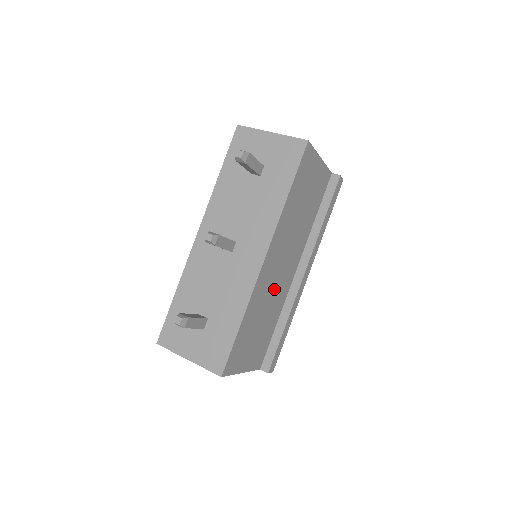
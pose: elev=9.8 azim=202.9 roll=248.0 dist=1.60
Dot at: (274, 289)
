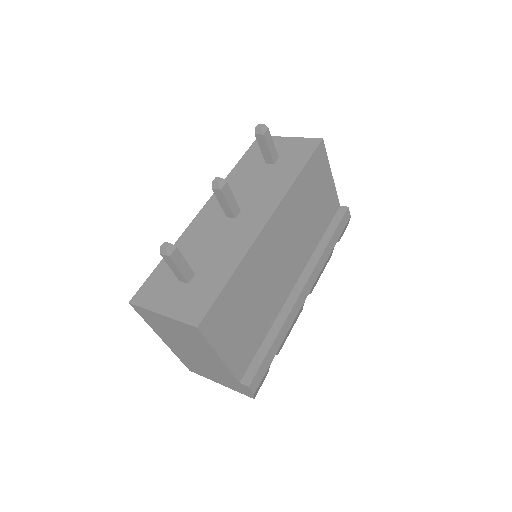
Dot at: (271, 277)
